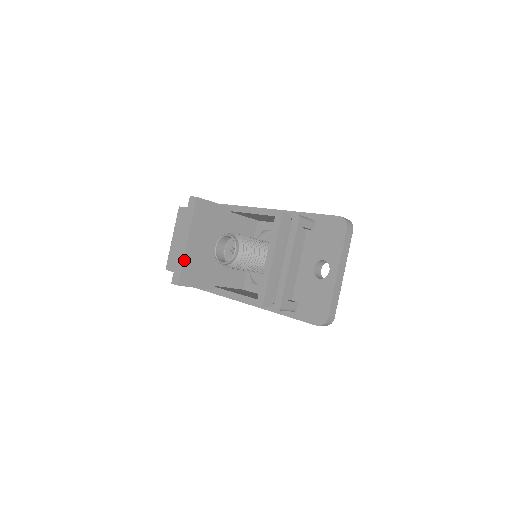
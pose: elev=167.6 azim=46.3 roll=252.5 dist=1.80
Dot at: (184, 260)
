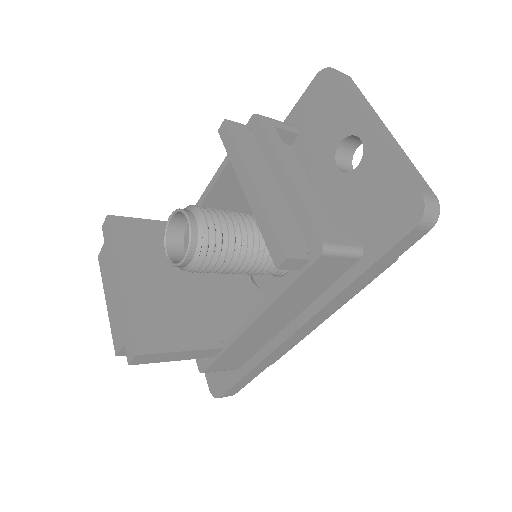
Dot at: (128, 309)
